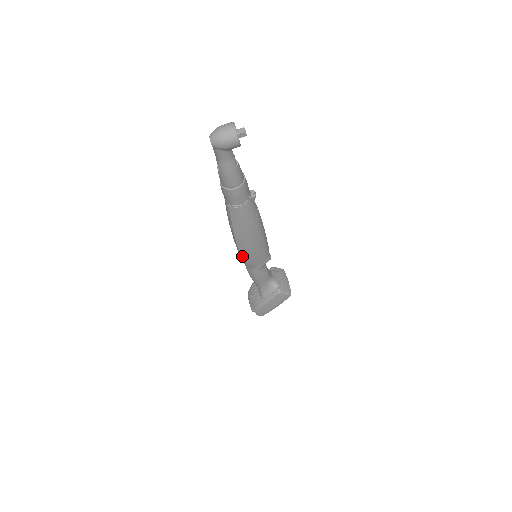
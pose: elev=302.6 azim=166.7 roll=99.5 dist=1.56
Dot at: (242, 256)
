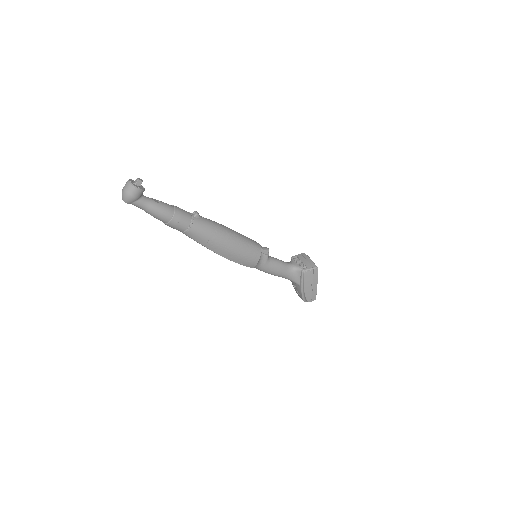
Dot at: (237, 262)
